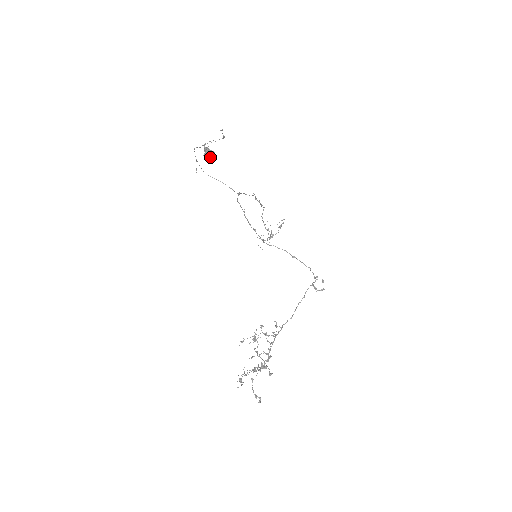
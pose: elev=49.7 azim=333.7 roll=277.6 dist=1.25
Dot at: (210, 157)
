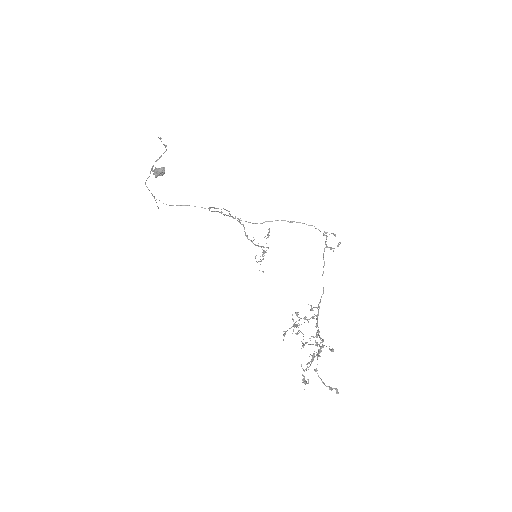
Dot at: (162, 174)
